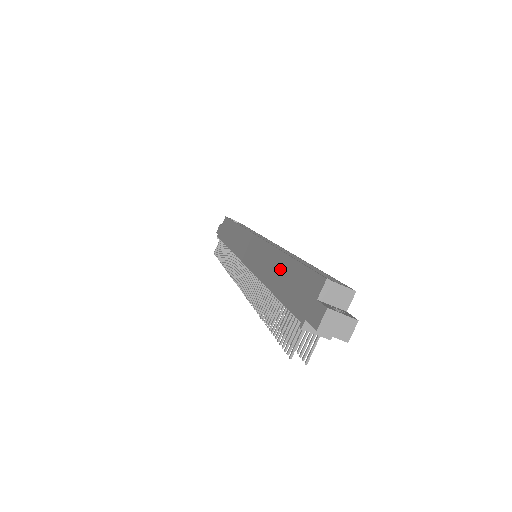
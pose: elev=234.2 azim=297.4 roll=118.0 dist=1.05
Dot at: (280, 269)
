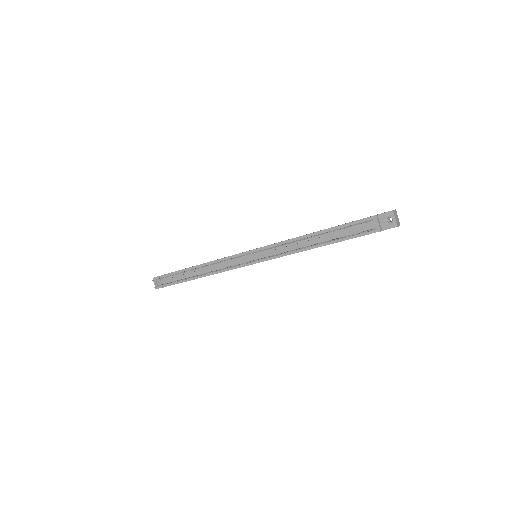
Dot at: occluded
